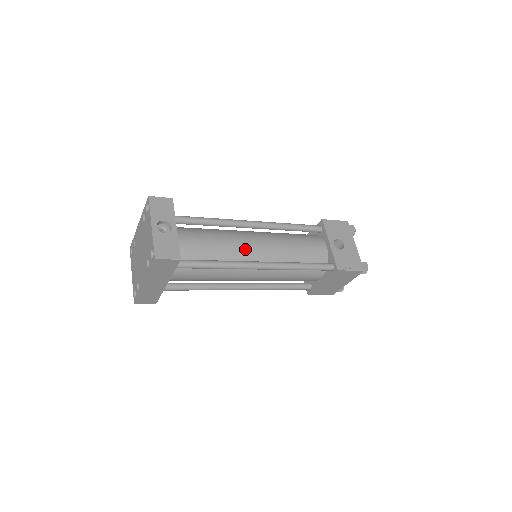
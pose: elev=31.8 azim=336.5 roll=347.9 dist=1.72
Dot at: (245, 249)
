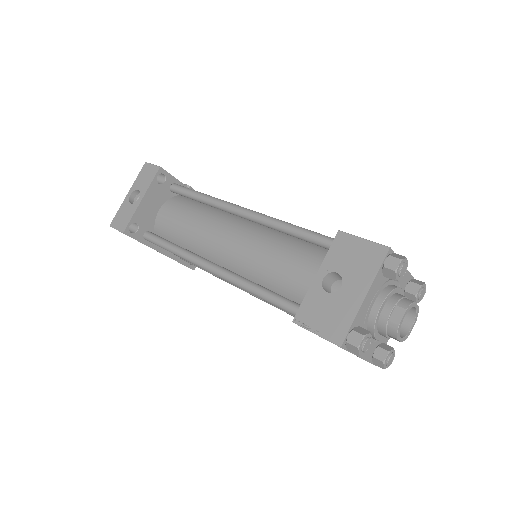
Dot at: (212, 242)
